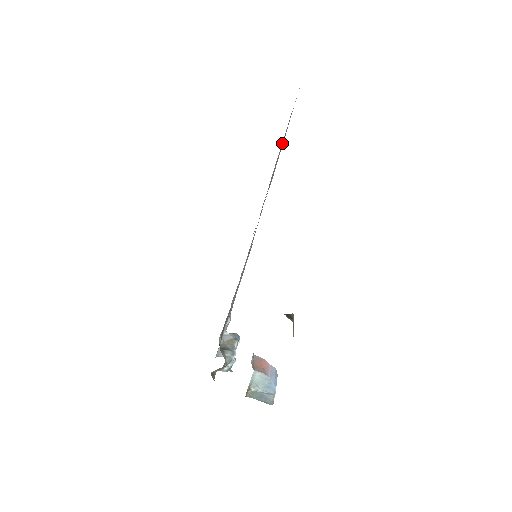
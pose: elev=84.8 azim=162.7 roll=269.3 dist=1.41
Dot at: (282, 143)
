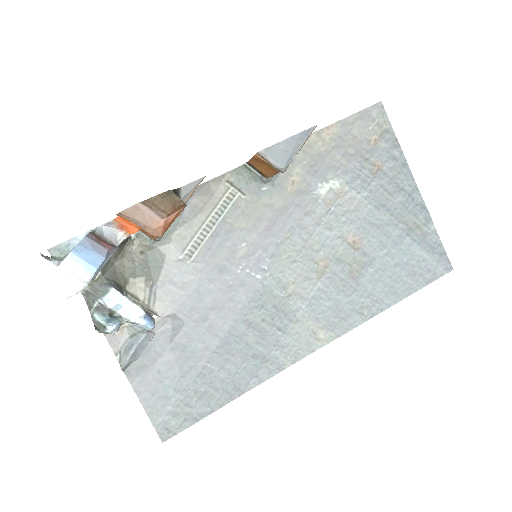
Dot at: (351, 153)
